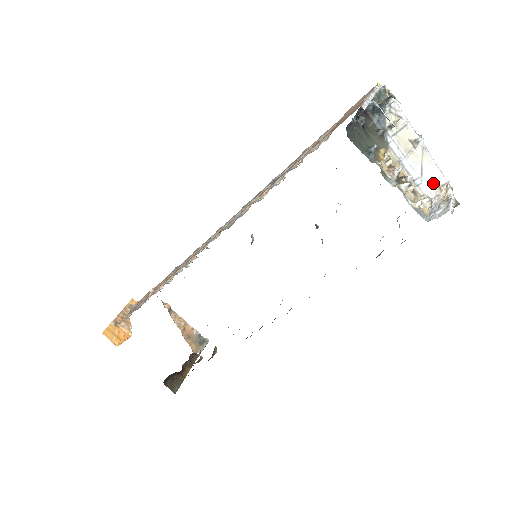
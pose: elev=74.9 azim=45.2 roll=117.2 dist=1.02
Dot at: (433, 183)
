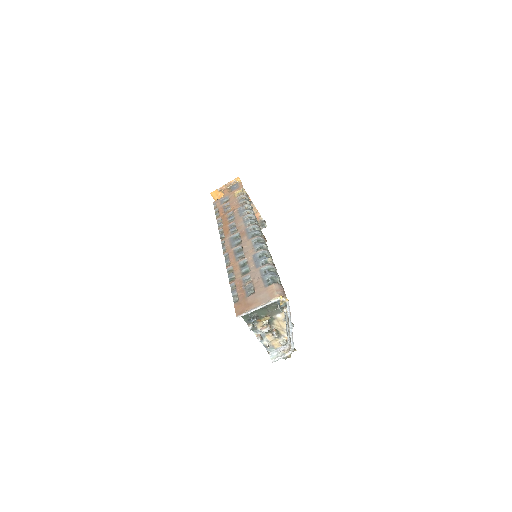
Dot at: (290, 341)
